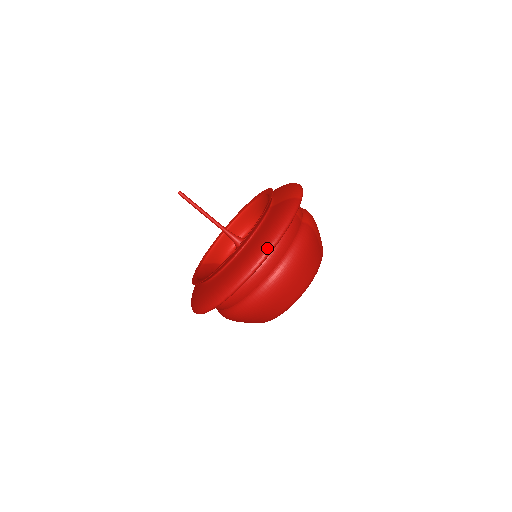
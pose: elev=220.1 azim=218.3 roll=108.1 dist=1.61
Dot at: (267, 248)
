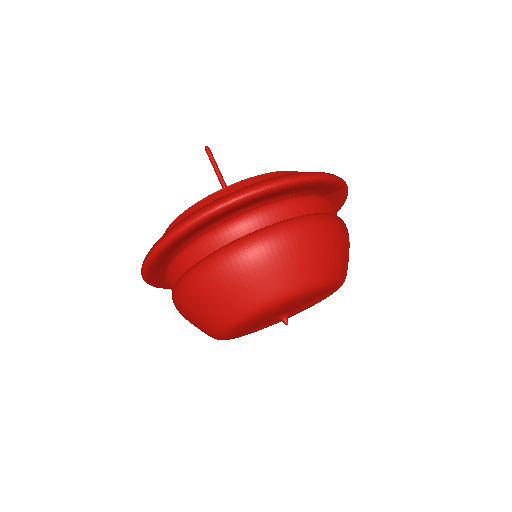
Dot at: (288, 176)
